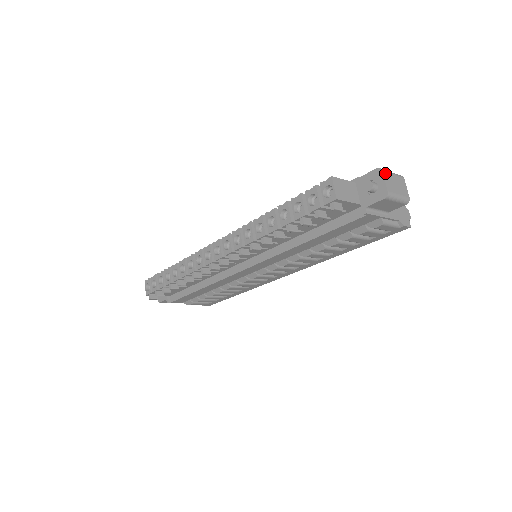
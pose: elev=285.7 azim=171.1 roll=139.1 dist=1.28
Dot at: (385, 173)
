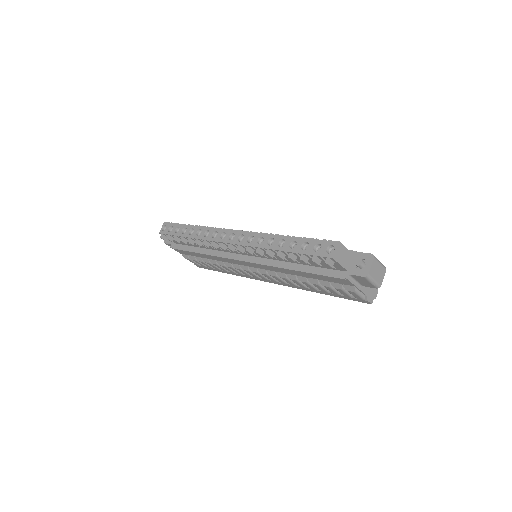
Dot at: (375, 260)
